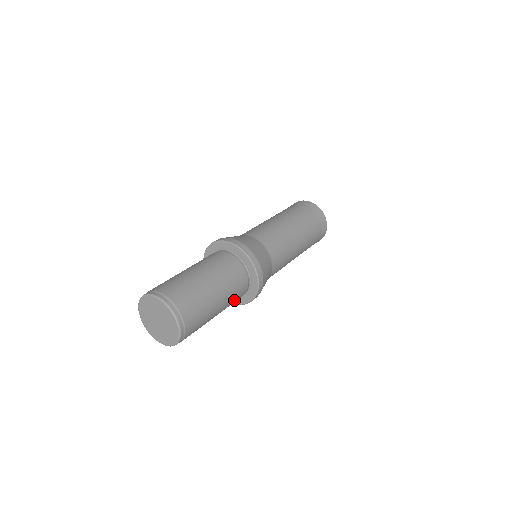
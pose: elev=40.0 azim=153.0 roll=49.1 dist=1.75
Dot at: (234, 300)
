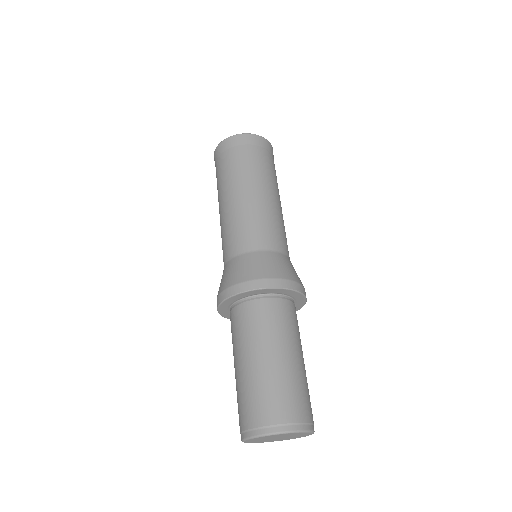
Dot at: occluded
